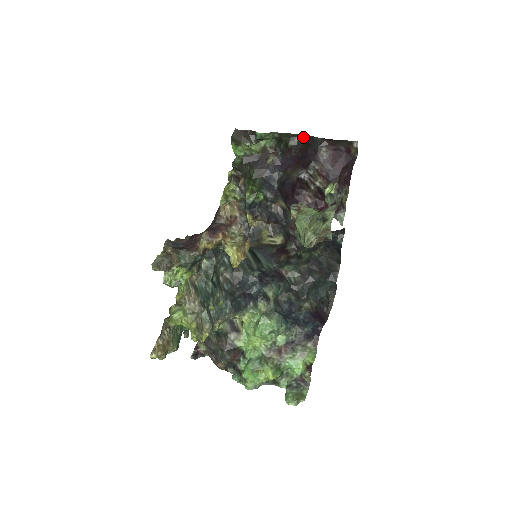
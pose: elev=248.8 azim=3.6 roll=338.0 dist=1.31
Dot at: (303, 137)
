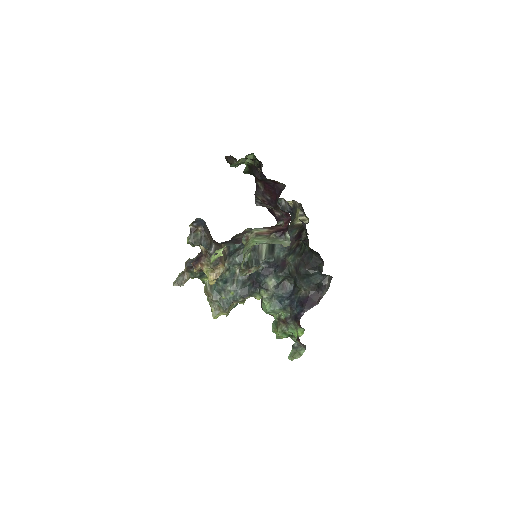
Dot at: (259, 161)
